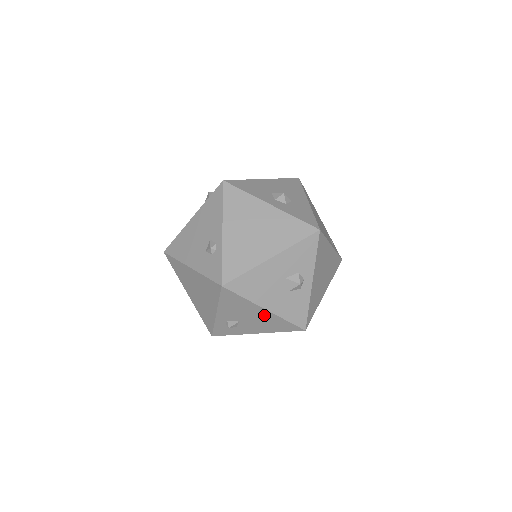
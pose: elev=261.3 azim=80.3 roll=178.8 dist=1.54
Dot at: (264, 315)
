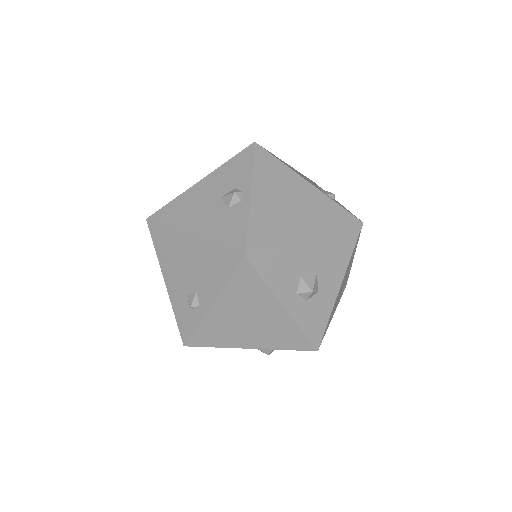
Dot at: occluded
